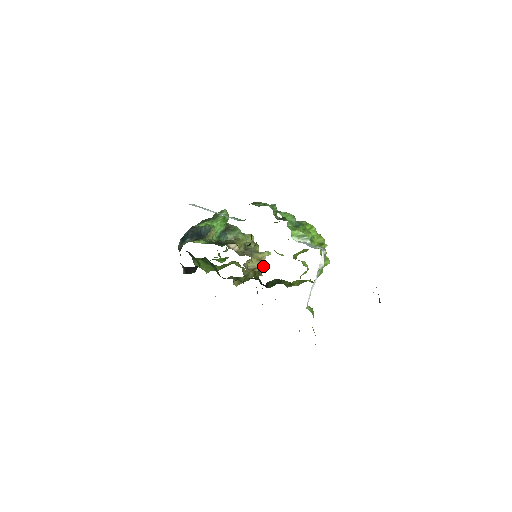
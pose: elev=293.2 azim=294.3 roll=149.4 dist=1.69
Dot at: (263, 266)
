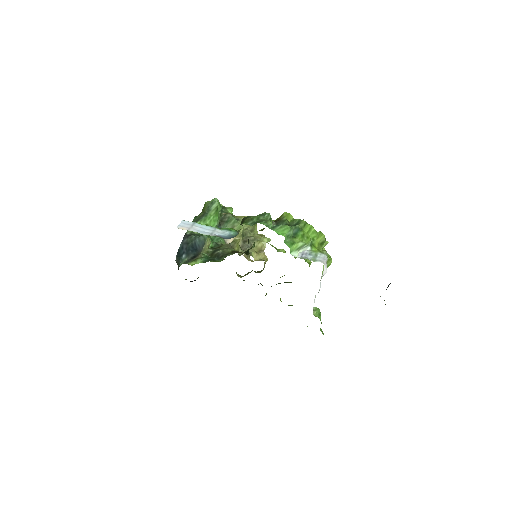
Dot at: occluded
